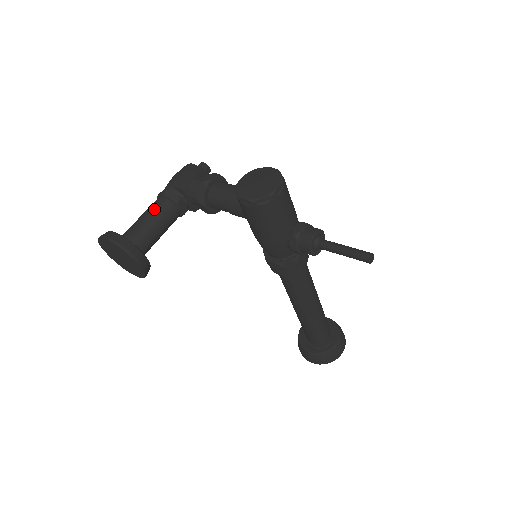
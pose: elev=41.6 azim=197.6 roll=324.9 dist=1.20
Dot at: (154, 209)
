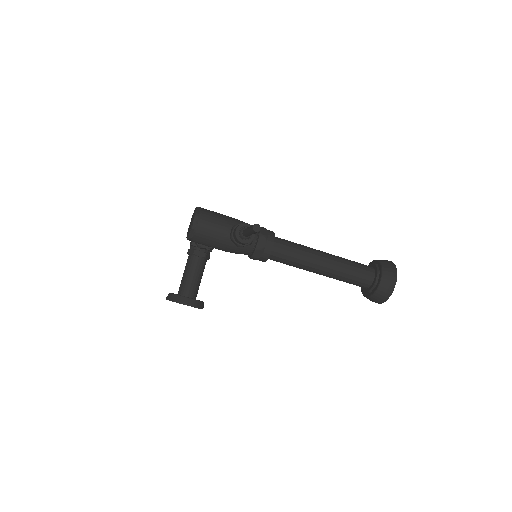
Dot at: (186, 266)
